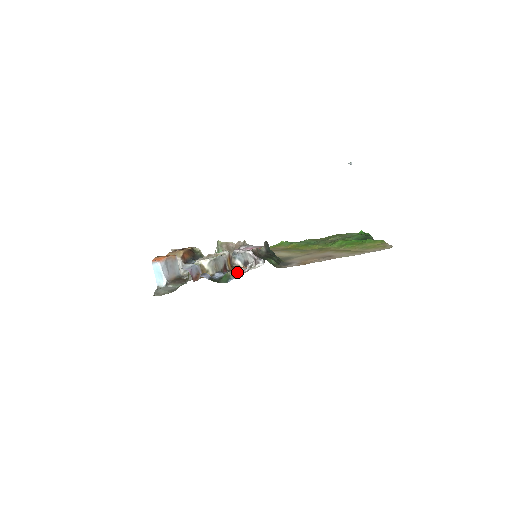
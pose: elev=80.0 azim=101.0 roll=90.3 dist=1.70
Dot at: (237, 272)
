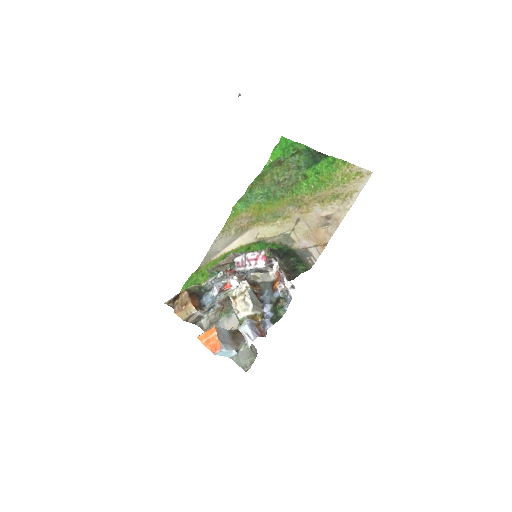
Dot at: (277, 294)
